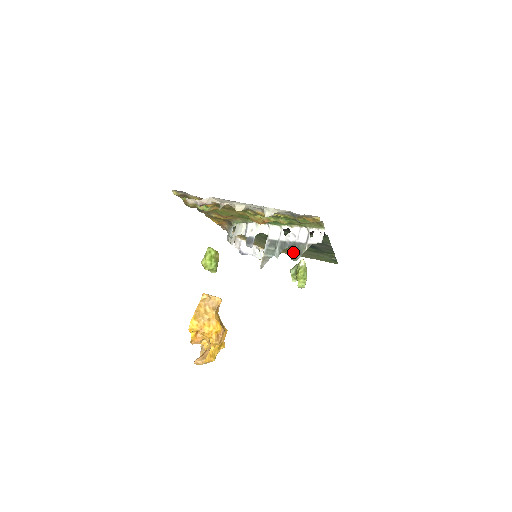
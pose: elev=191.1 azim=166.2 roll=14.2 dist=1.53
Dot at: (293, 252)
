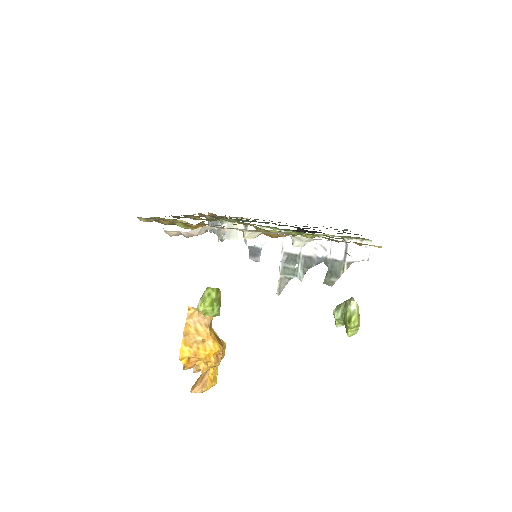
Dot at: occluded
